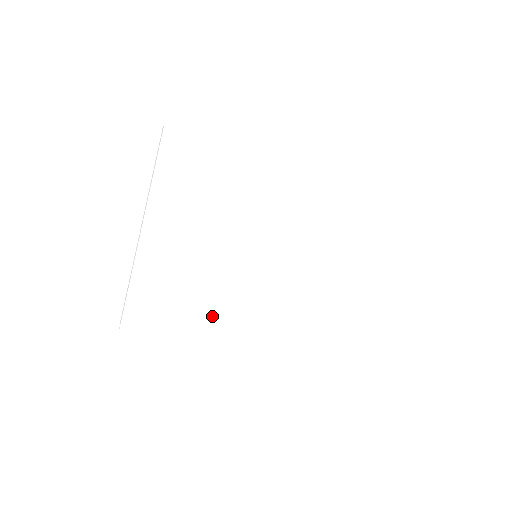
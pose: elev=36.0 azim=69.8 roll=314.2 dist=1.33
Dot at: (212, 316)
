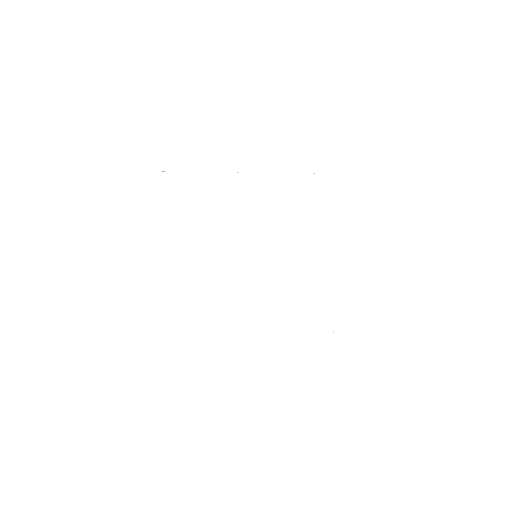
Dot at: (231, 310)
